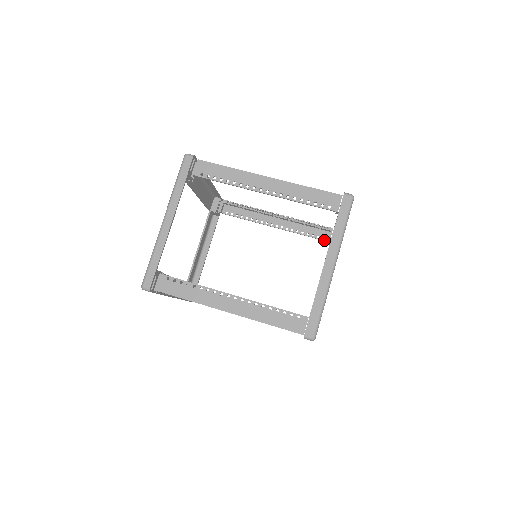
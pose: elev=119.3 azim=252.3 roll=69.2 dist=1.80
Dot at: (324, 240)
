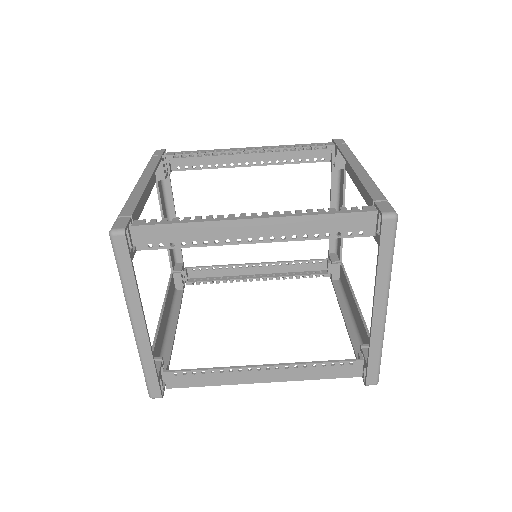
Dot at: (325, 161)
